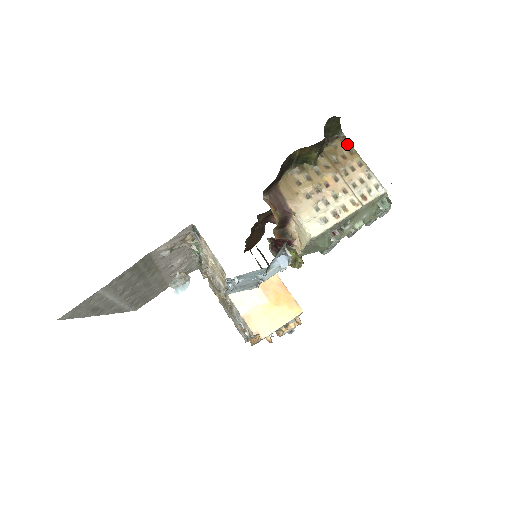
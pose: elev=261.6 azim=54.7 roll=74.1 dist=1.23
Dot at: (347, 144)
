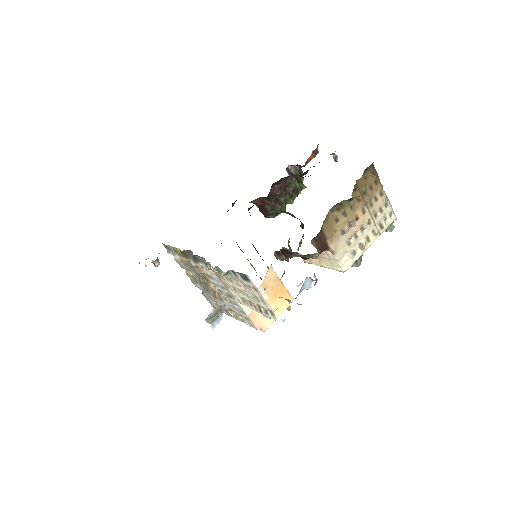
Dot at: (375, 175)
